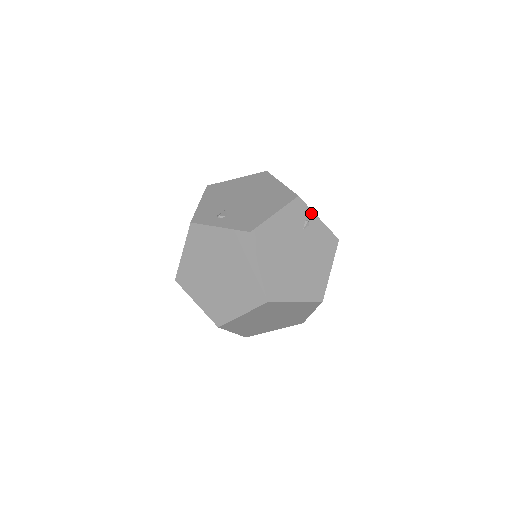
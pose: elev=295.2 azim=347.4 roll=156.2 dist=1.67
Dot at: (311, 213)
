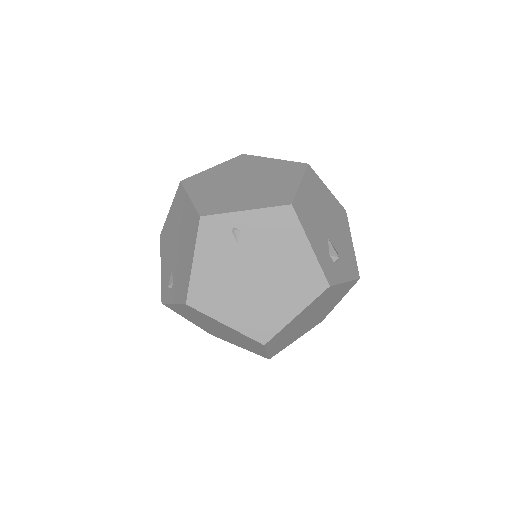
Dot at: (231, 216)
